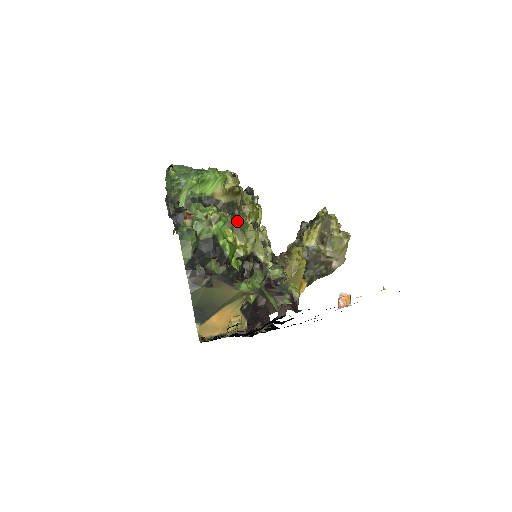
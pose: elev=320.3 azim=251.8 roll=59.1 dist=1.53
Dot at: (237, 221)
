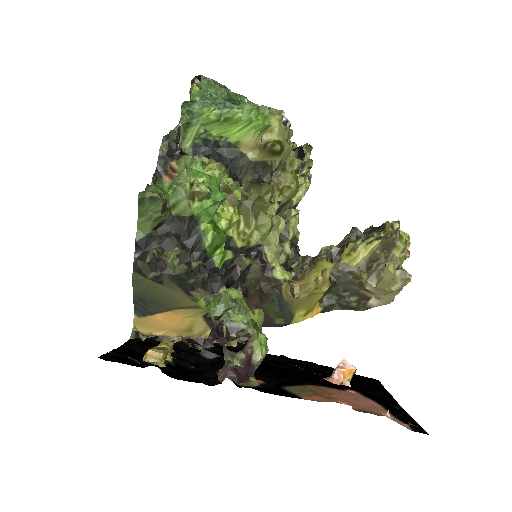
Dot at: (252, 197)
